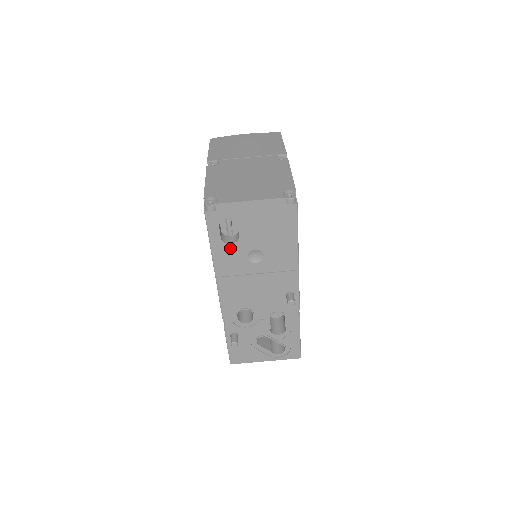
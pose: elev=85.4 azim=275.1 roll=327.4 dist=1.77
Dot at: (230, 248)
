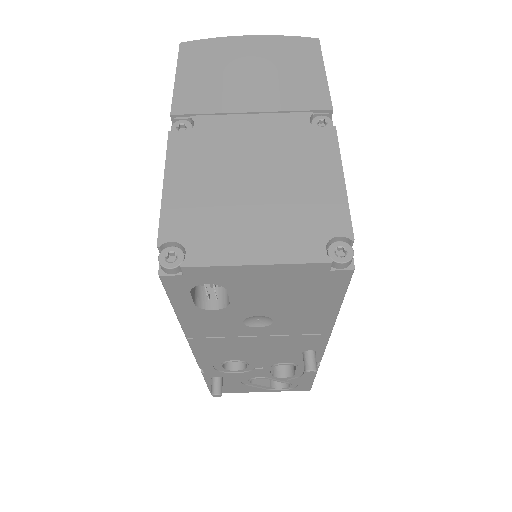
Dot at: (212, 313)
